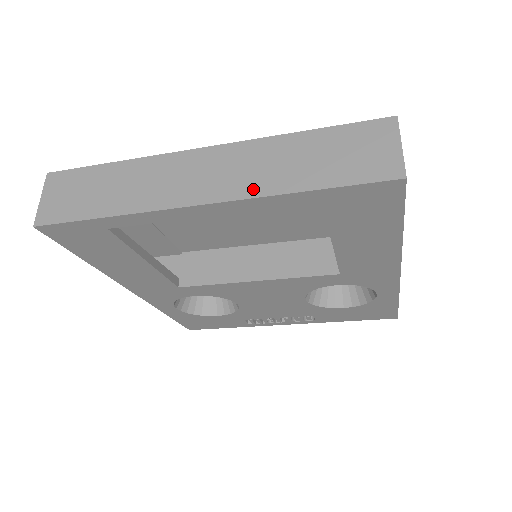
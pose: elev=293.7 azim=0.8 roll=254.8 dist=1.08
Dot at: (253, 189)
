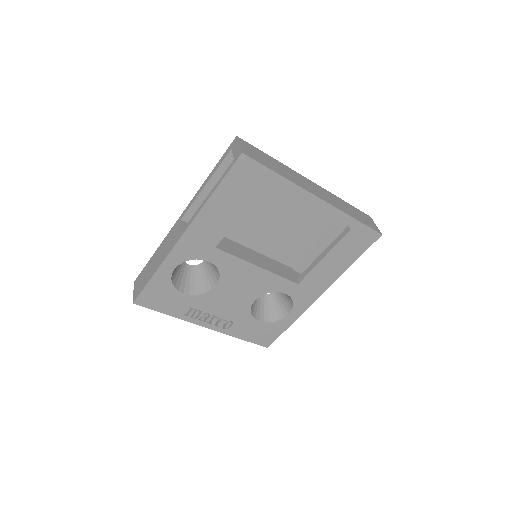
Dot at: (337, 206)
